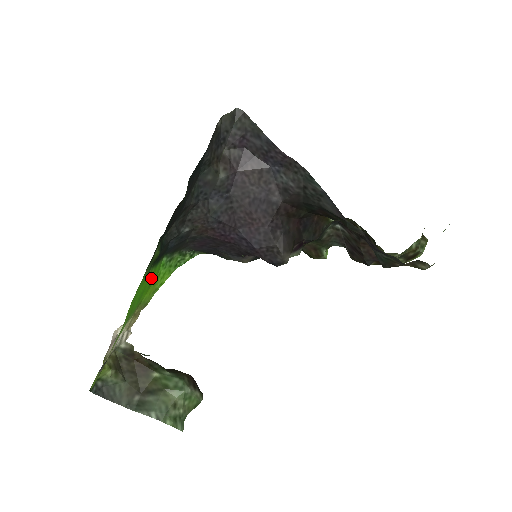
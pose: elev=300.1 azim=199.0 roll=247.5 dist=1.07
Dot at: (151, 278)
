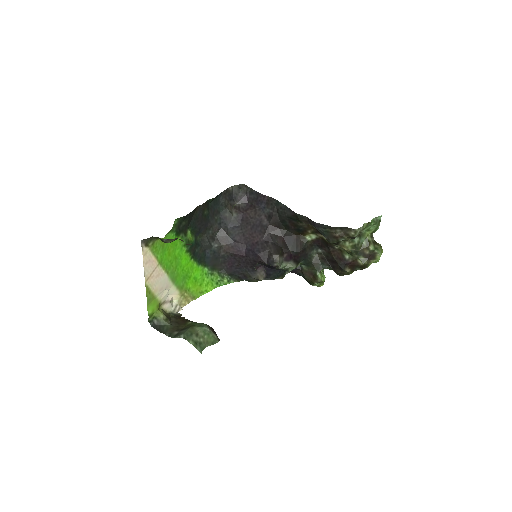
Dot at: (195, 272)
